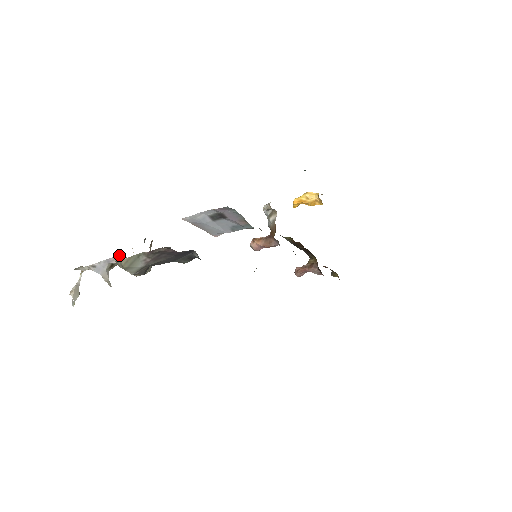
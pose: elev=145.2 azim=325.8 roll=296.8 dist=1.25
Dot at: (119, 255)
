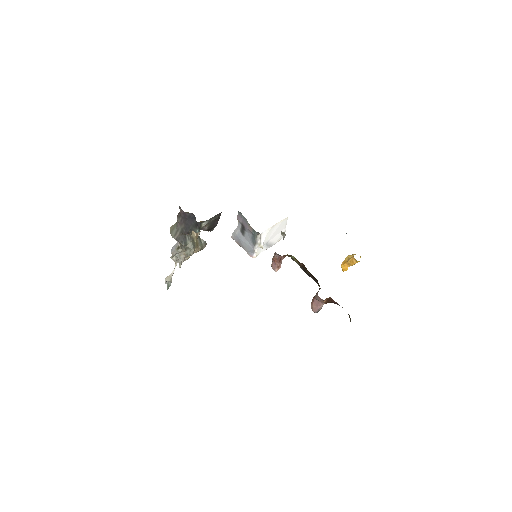
Dot at: occluded
